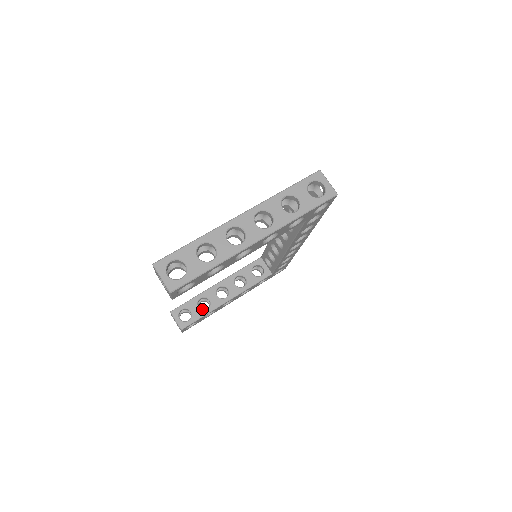
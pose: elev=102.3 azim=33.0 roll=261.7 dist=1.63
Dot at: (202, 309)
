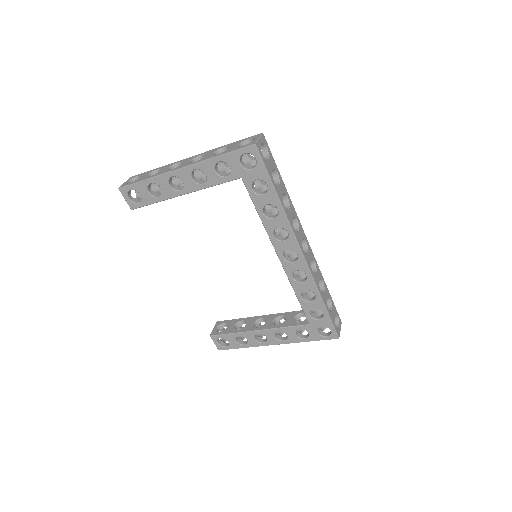
Dot at: (235, 328)
